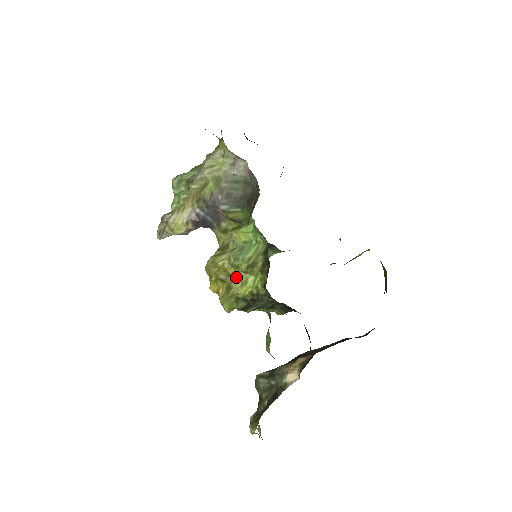
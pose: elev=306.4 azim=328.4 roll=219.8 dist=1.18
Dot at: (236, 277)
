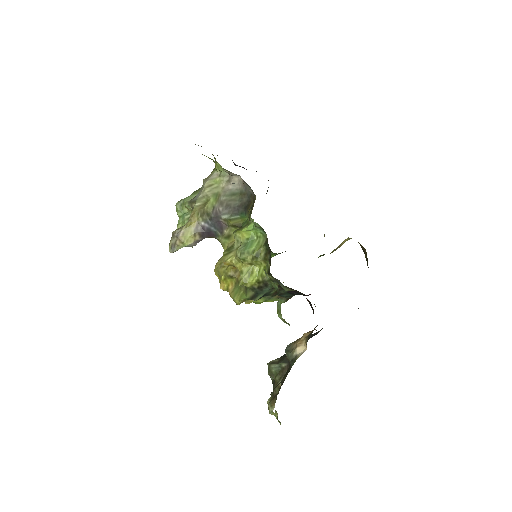
Dot at: (243, 269)
